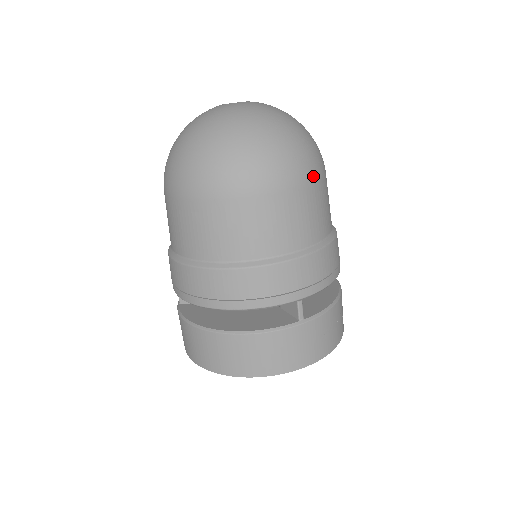
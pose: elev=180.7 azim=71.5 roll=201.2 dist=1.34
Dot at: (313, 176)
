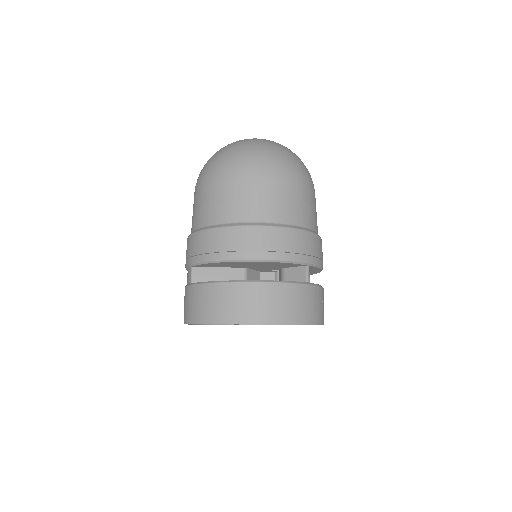
Dot at: occluded
